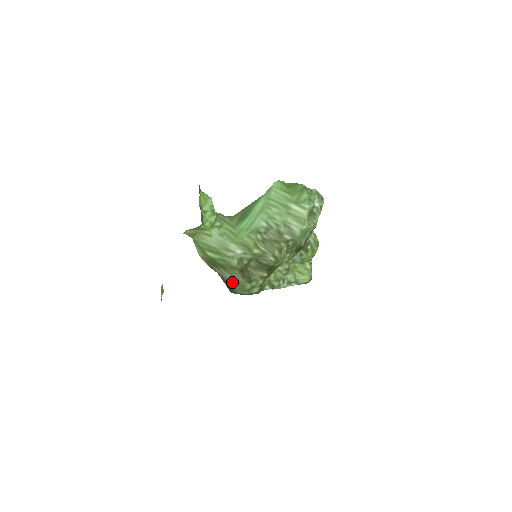
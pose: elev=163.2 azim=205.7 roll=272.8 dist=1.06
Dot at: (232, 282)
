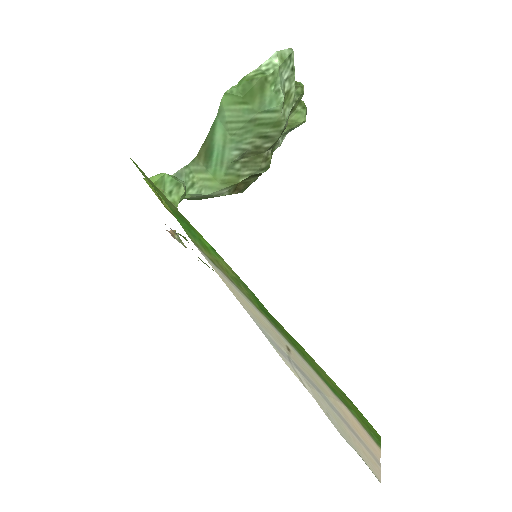
Dot at: occluded
